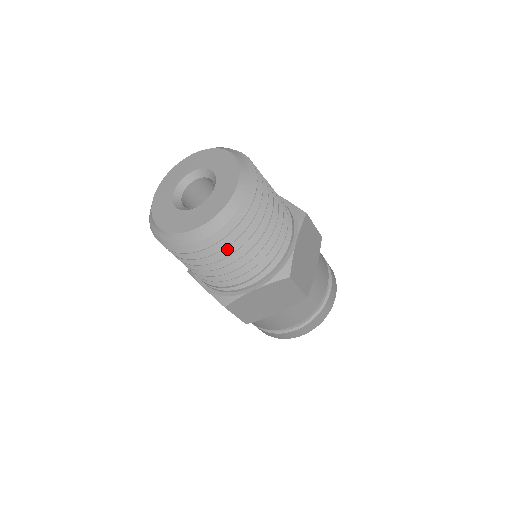
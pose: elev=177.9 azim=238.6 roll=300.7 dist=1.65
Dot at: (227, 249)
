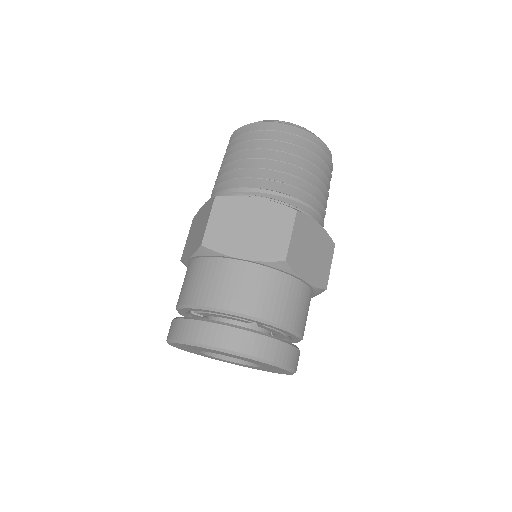
Dot at: occluded
